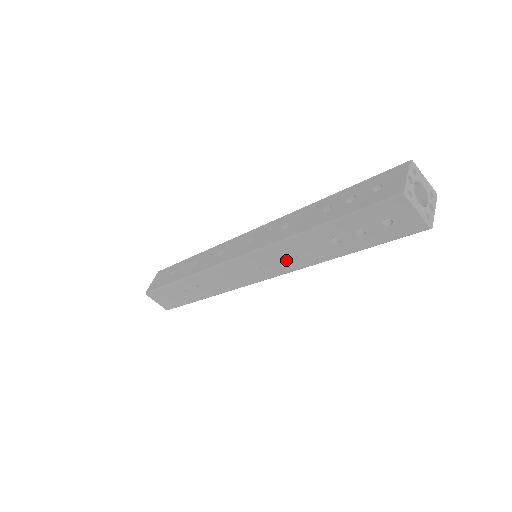
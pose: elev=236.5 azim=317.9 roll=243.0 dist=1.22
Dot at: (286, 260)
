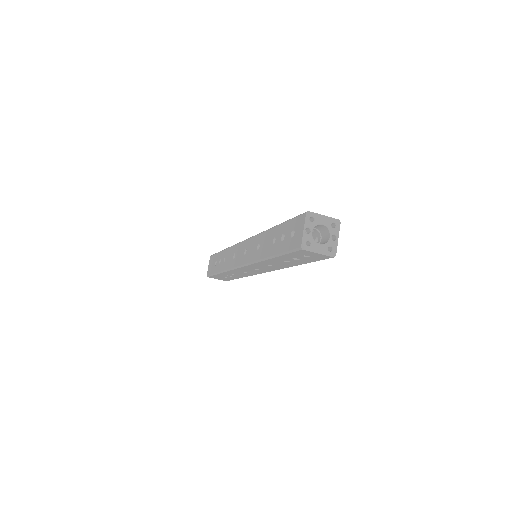
Dot at: (269, 267)
